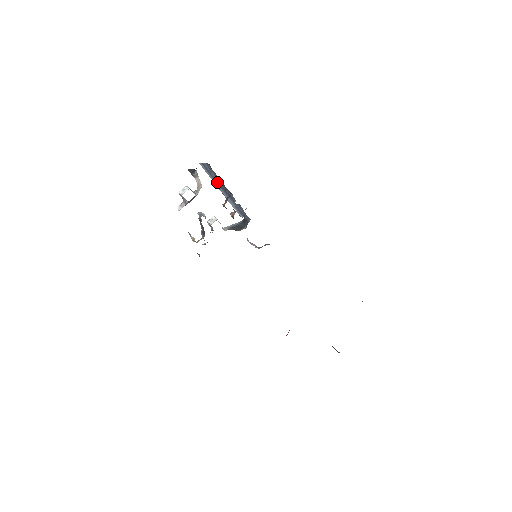
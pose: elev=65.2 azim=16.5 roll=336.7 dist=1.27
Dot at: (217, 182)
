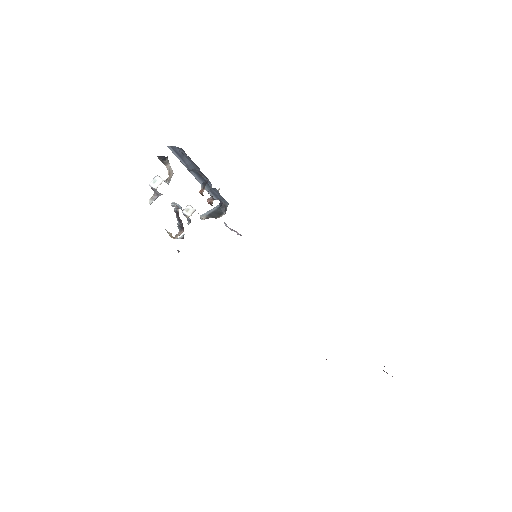
Dot at: (190, 166)
